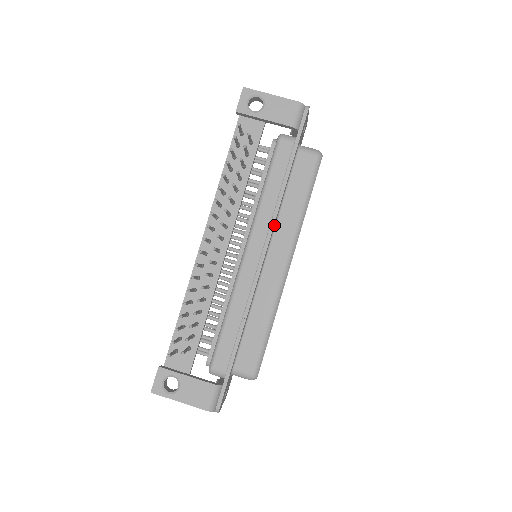
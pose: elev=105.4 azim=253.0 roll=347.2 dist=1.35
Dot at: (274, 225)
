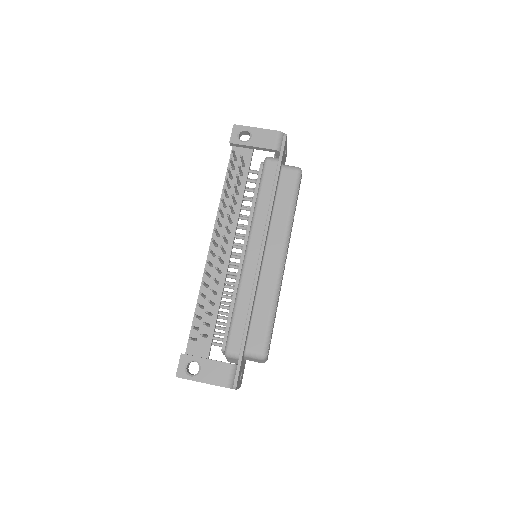
Dot at: (268, 227)
